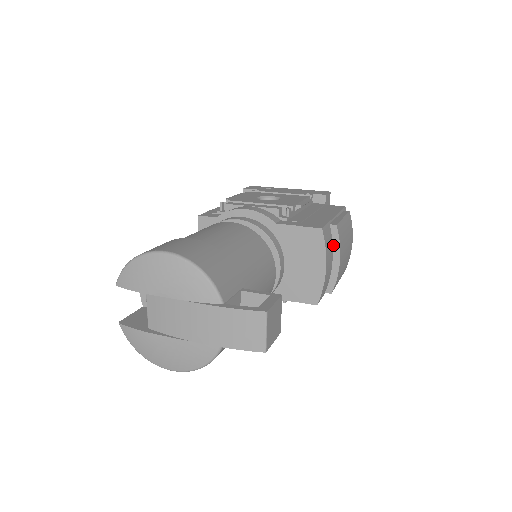
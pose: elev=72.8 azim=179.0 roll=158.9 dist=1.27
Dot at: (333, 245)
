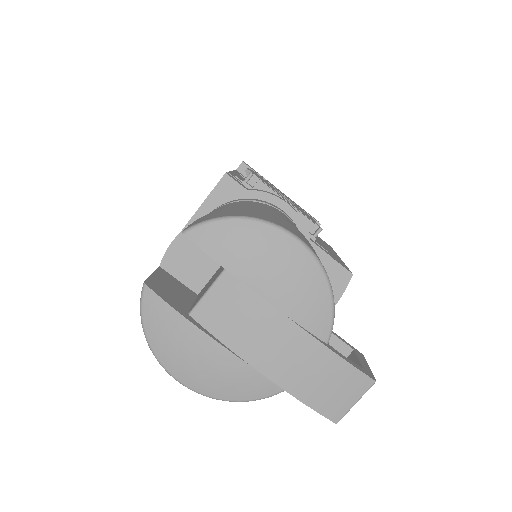
Dot at: occluded
